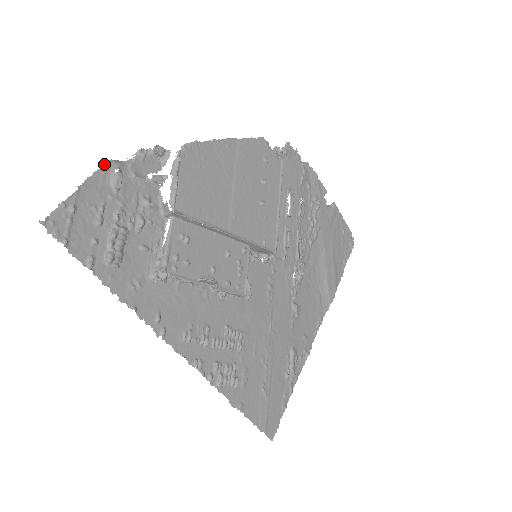
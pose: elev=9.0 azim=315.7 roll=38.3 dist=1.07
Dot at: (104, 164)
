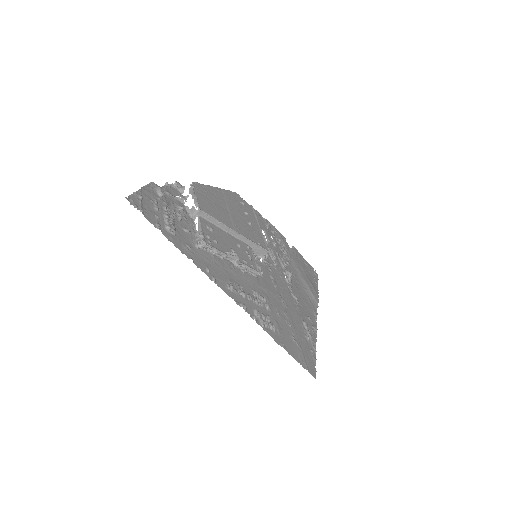
Dot at: (150, 183)
